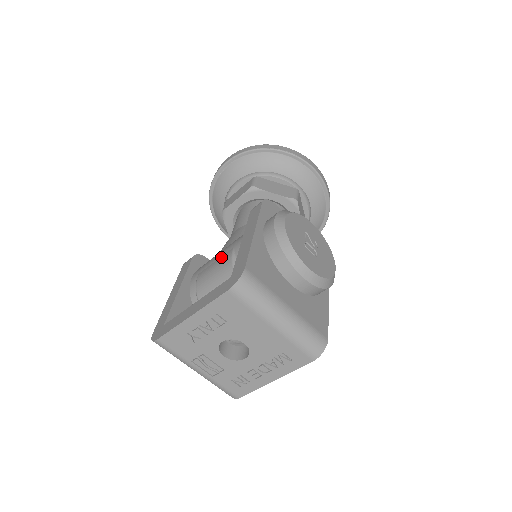
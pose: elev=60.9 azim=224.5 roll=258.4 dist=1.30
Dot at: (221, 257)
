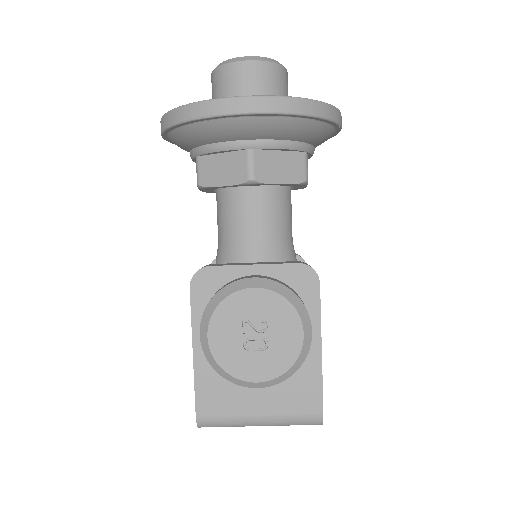
Dot at: occluded
